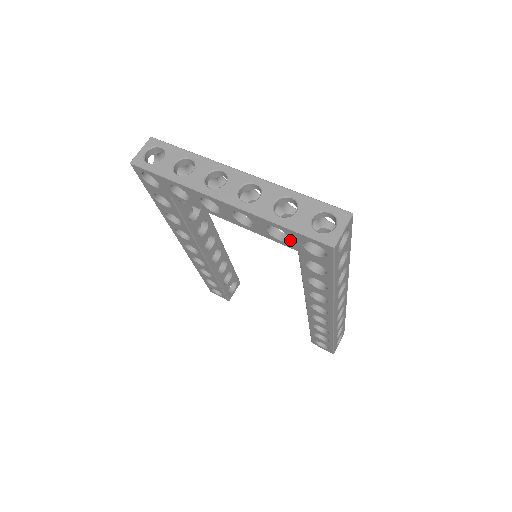
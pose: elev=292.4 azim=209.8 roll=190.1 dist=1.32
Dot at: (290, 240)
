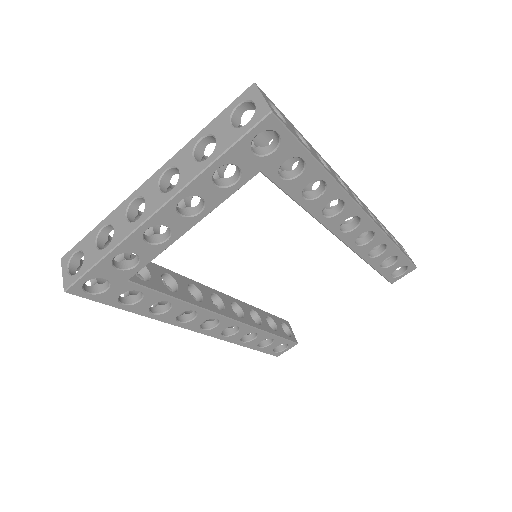
Dot at: (241, 167)
